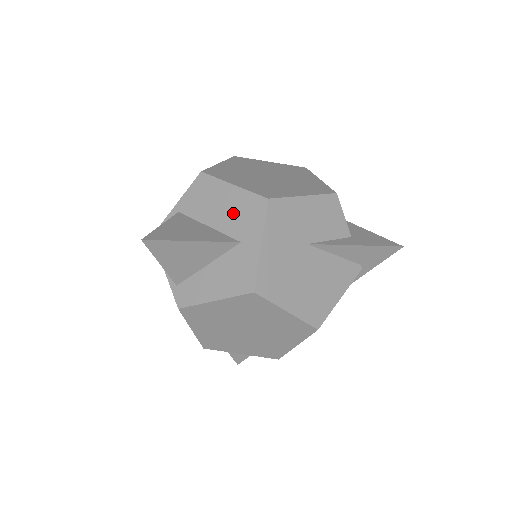
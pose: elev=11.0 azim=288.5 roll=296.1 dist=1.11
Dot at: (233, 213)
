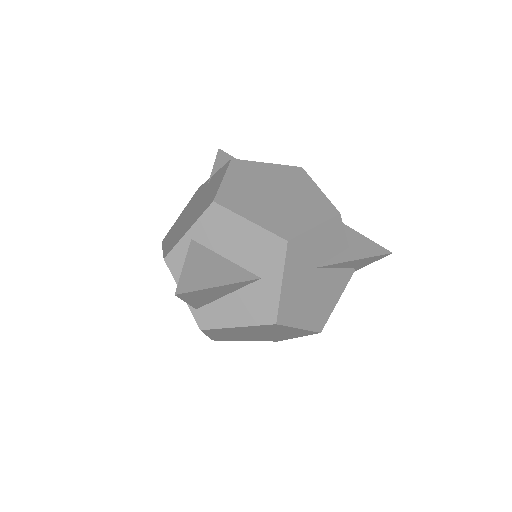
Dot at: (251, 249)
